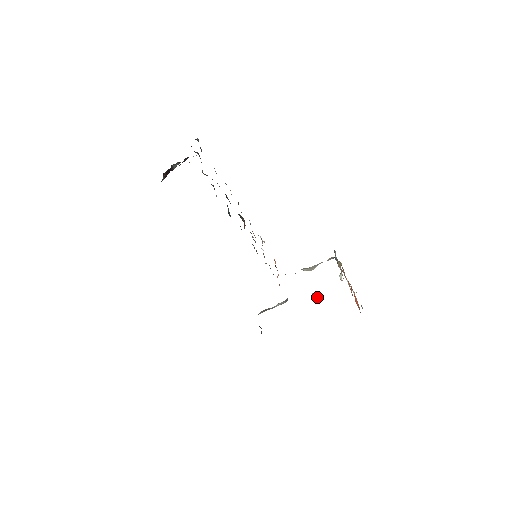
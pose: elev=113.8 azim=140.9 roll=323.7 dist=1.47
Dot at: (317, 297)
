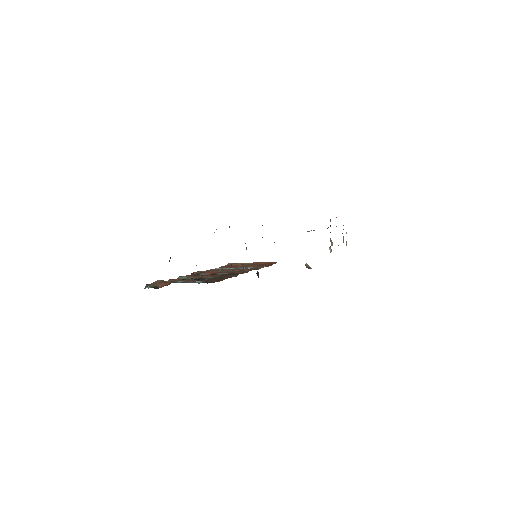
Dot at: occluded
